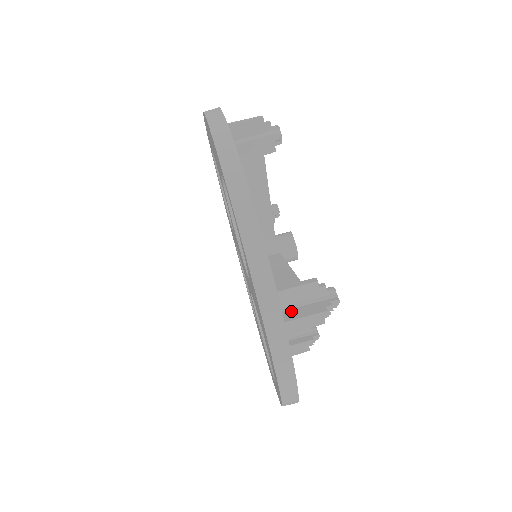
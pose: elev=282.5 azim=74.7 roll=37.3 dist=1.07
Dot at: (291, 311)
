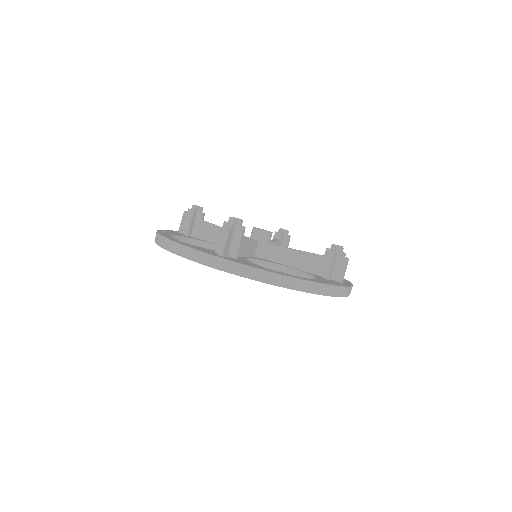
Dot at: (336, 274)
